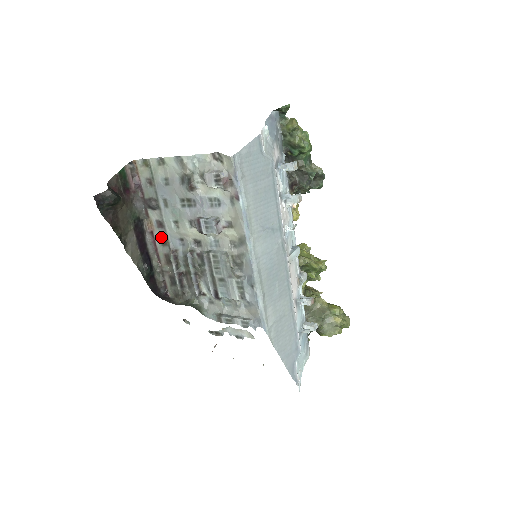
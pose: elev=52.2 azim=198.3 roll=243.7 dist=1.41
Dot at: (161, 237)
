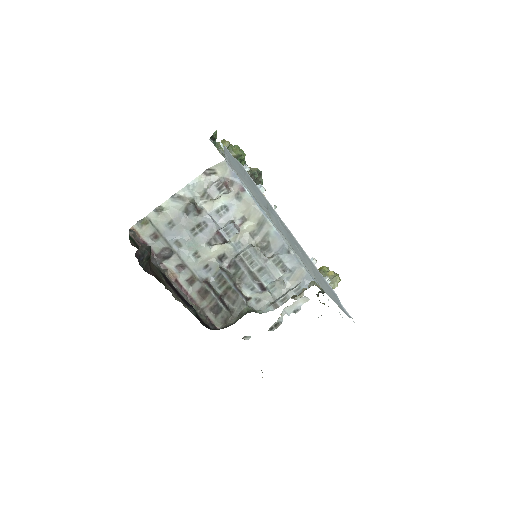
Dot at: (187, 278)
